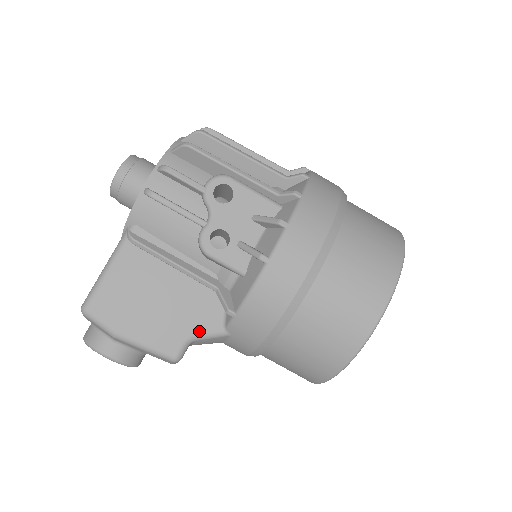
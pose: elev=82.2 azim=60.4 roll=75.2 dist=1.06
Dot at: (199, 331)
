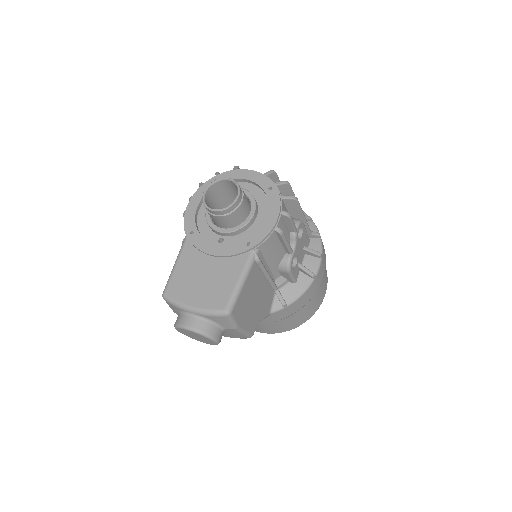
Dot at: (263, 316)
